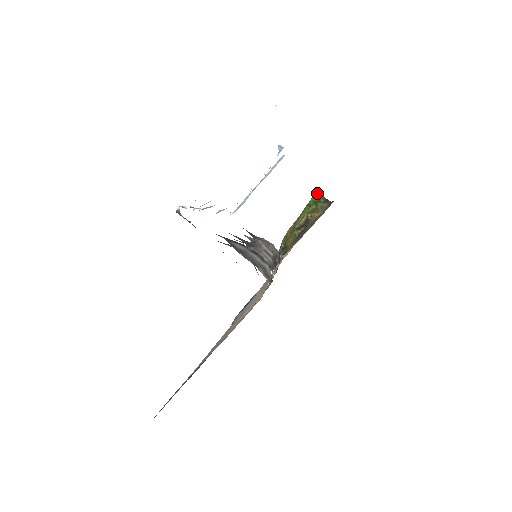
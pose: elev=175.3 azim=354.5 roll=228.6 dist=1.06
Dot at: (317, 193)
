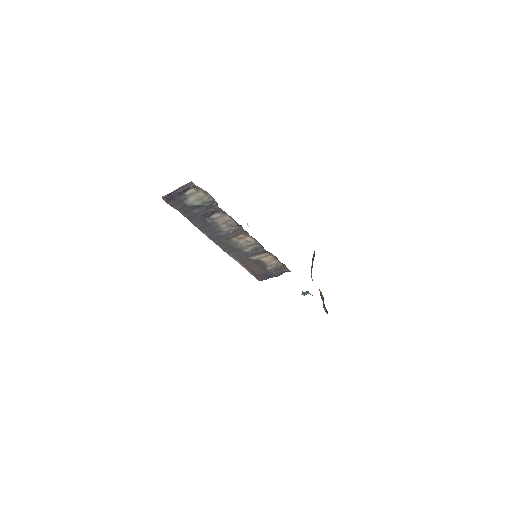
Dot at: occluded
